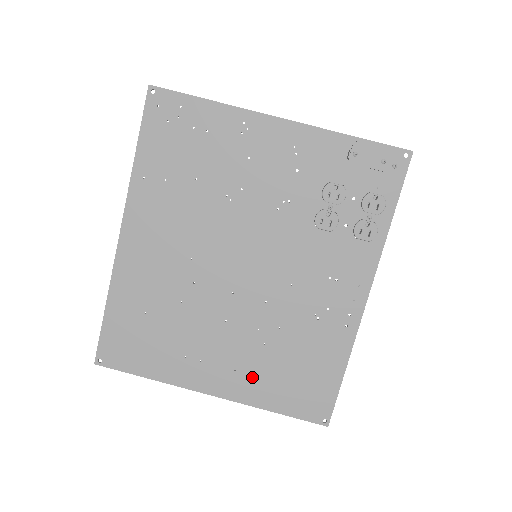
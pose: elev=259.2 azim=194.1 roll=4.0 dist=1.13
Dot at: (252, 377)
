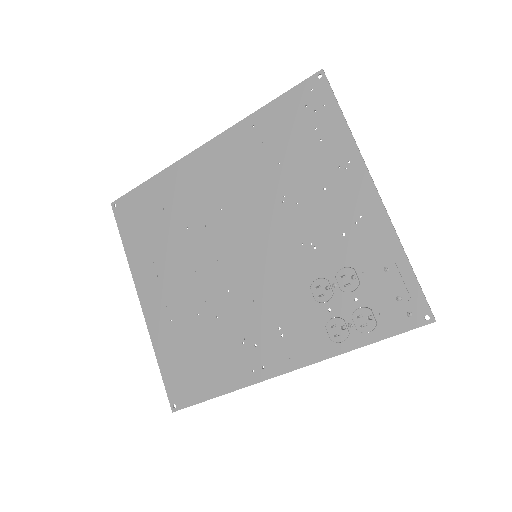
Dot at: (170, 324)
